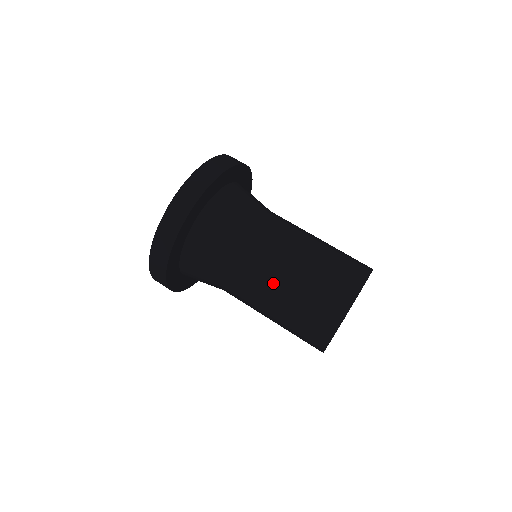
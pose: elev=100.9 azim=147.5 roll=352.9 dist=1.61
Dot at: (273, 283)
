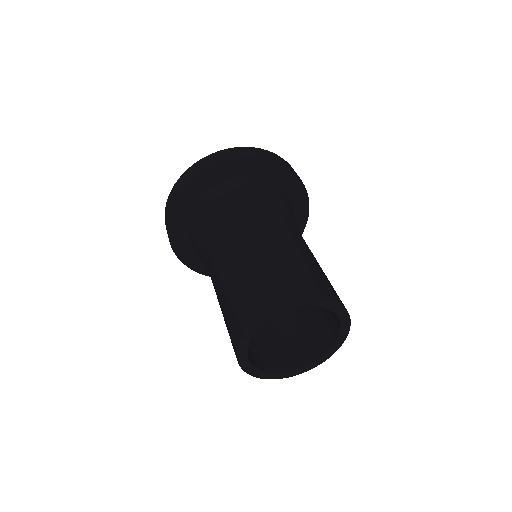
Dot at: (223, 270)
